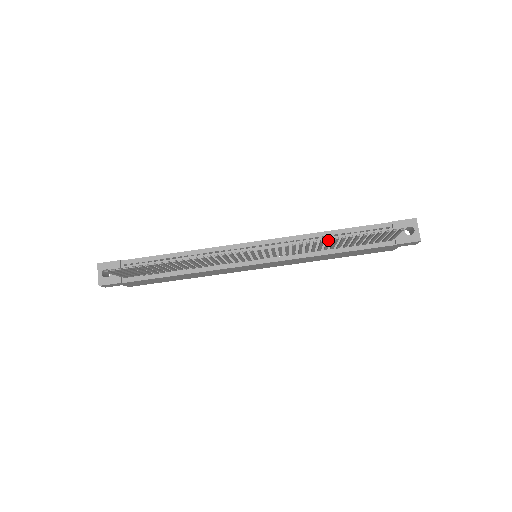
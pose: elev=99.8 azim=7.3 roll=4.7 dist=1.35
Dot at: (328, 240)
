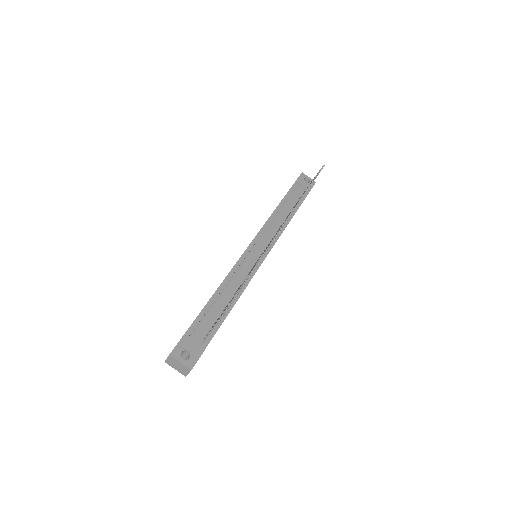
Dot at: (305, 193)
